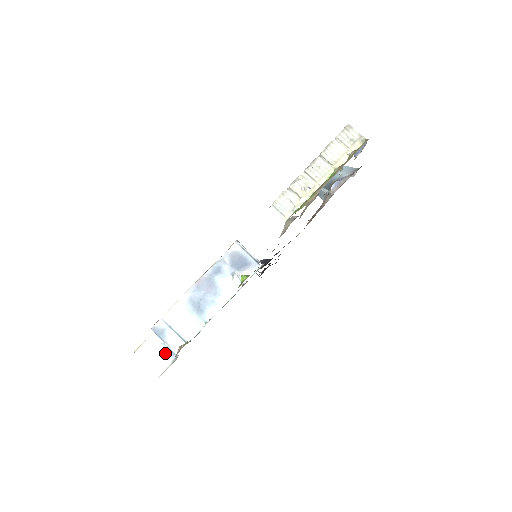
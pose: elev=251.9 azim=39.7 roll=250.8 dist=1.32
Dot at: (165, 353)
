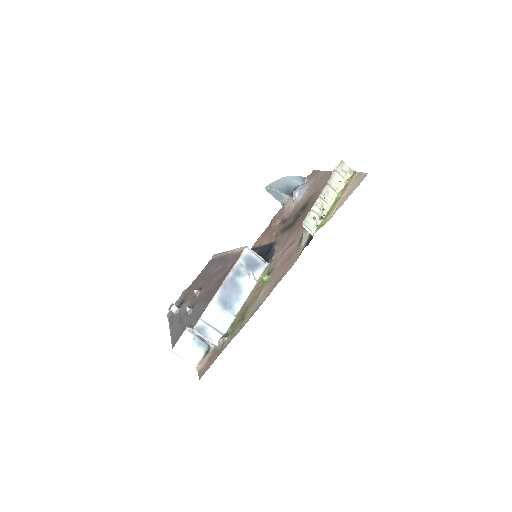
Dot at: (197, 346)
